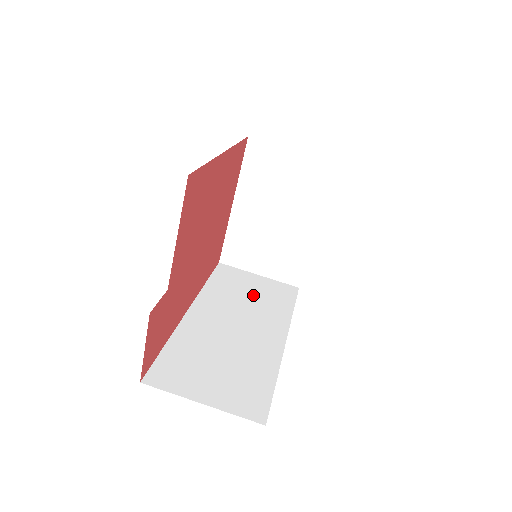
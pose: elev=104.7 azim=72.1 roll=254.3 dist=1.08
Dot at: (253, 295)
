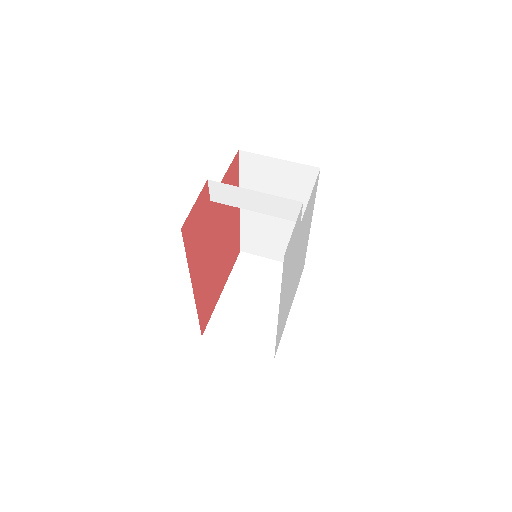
Dot at: occluded
